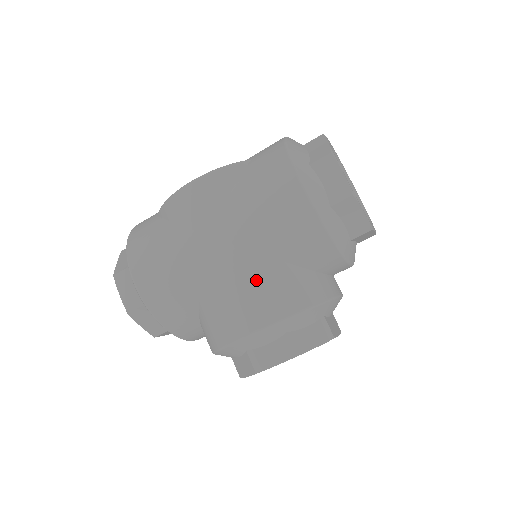
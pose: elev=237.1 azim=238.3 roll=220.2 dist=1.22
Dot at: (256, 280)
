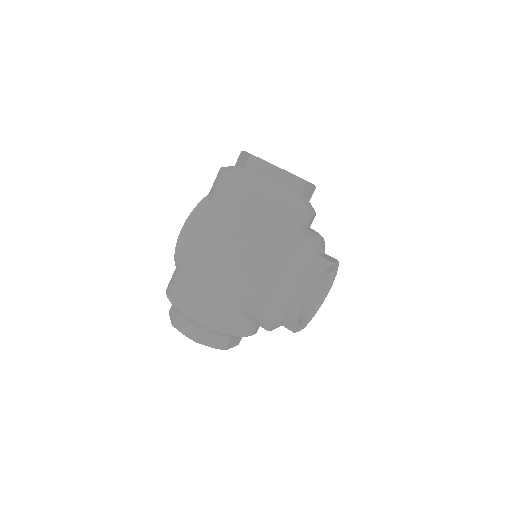
Dot at: (256, 256)
